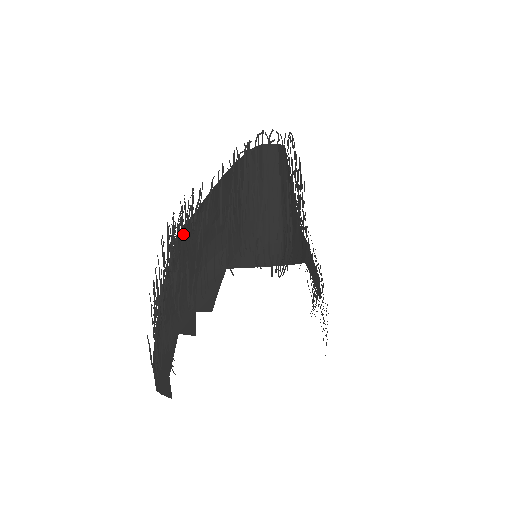
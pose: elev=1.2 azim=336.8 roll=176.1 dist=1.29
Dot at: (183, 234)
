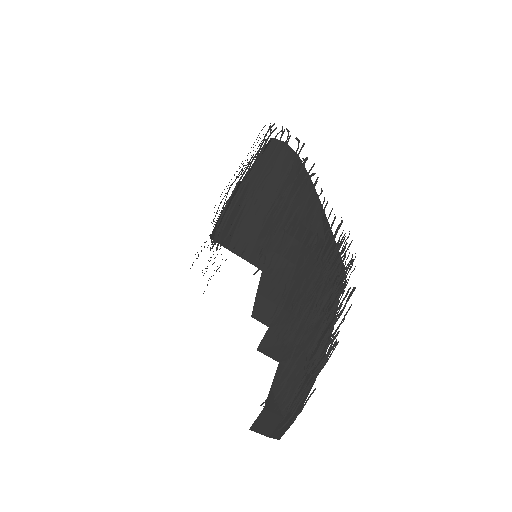
Dot at: occluded
